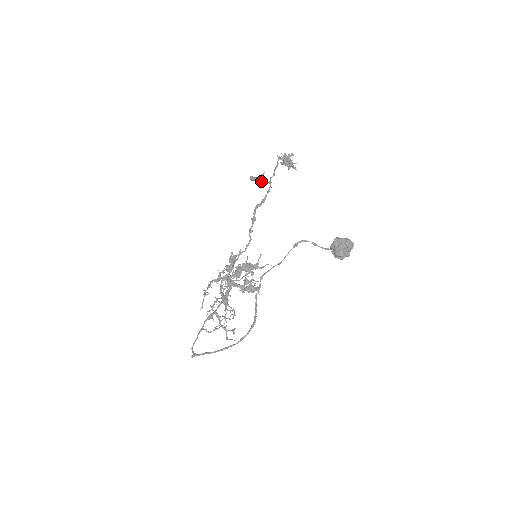
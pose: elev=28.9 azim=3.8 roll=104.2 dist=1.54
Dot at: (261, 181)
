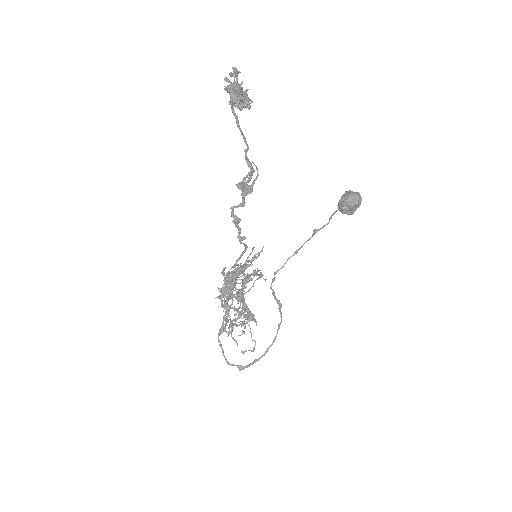
Dot at: occluded
